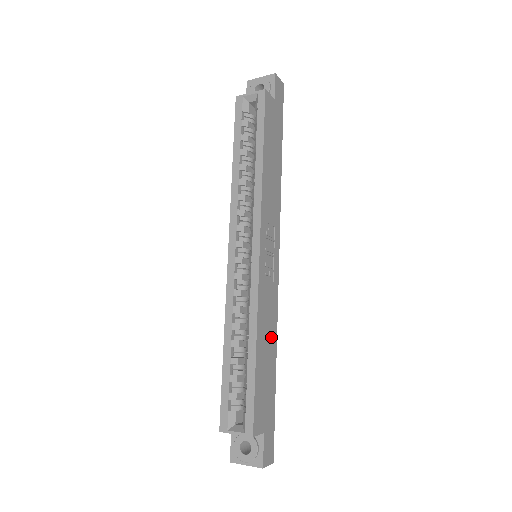
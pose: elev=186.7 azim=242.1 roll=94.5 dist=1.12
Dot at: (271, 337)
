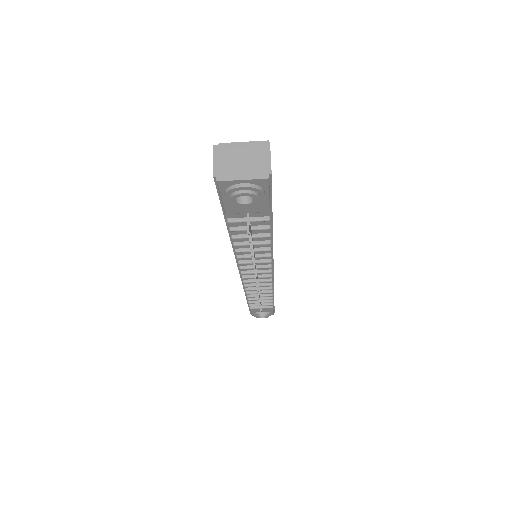
Dot at: occluded
